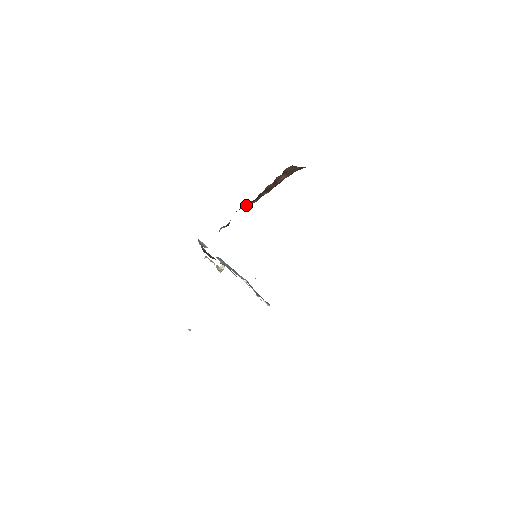
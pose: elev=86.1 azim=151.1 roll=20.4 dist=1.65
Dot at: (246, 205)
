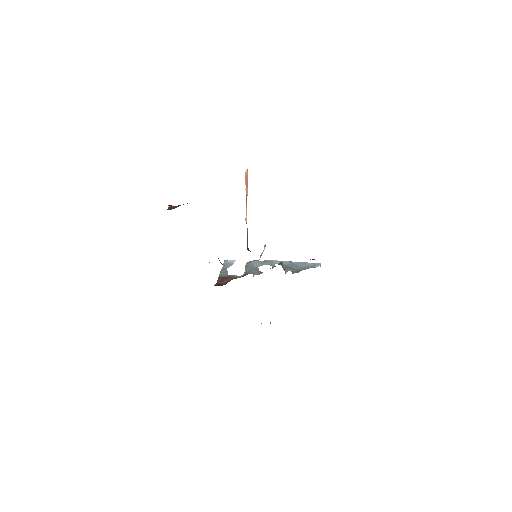
Dot at: occluded
